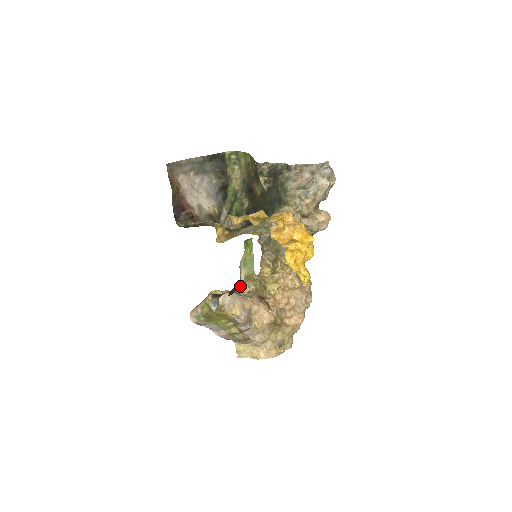
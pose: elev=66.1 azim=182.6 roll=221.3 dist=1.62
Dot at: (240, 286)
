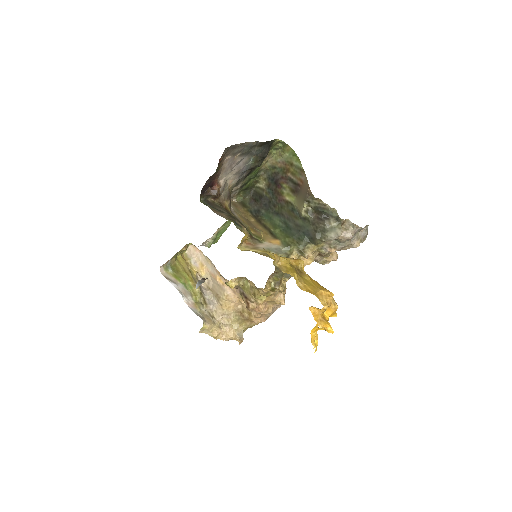
Dot at: occluded
